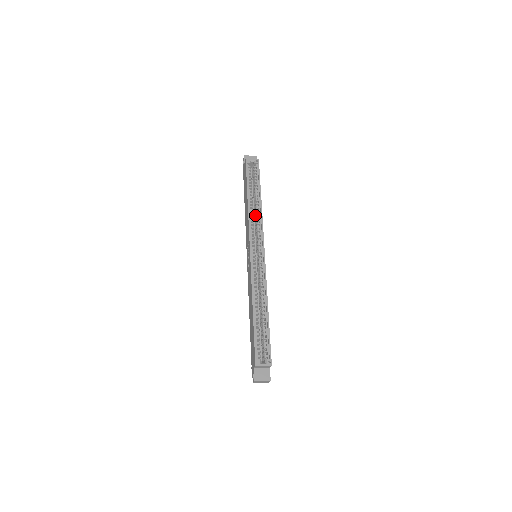
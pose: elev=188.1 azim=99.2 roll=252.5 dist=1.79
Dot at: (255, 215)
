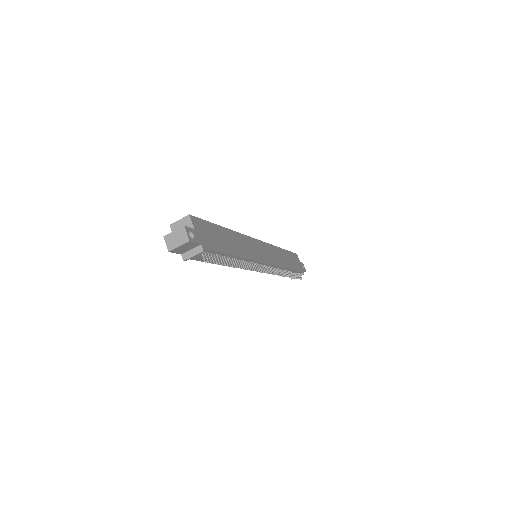
Dot at: occluded
